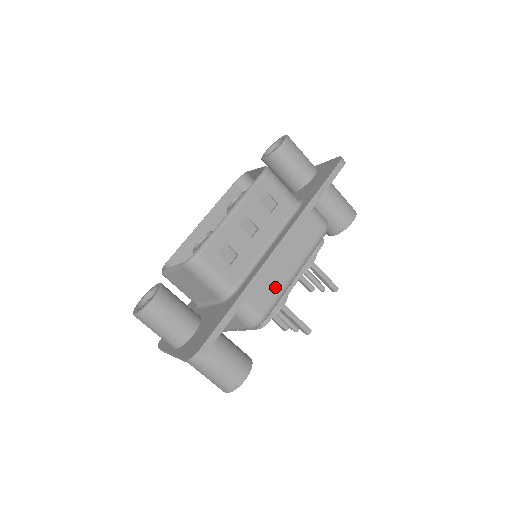
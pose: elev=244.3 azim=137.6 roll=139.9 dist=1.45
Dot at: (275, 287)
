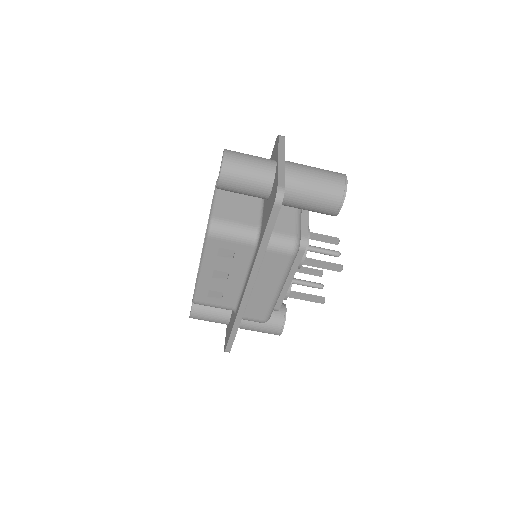
Dot at: (264, 305)
